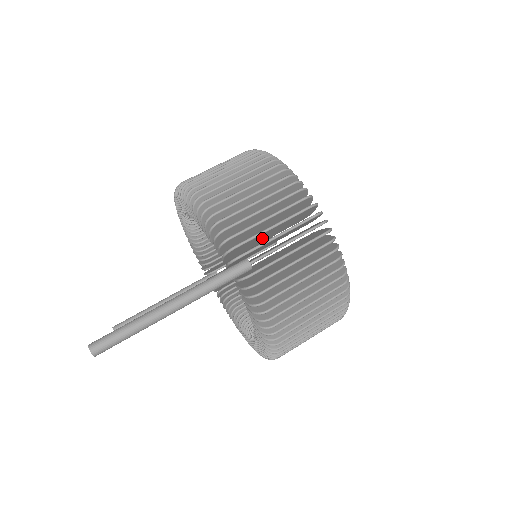
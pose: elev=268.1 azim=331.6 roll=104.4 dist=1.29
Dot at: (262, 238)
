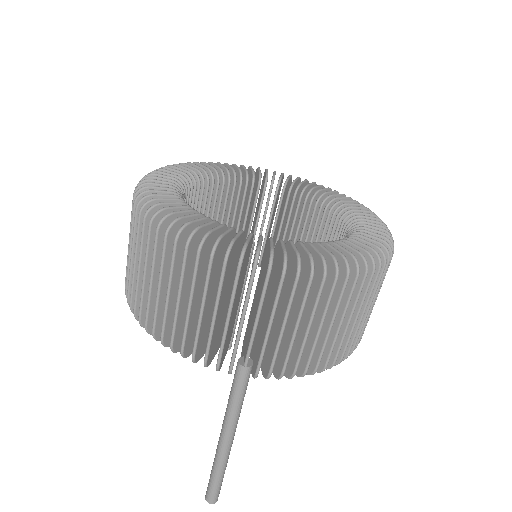
Dot at: (233, 315)
